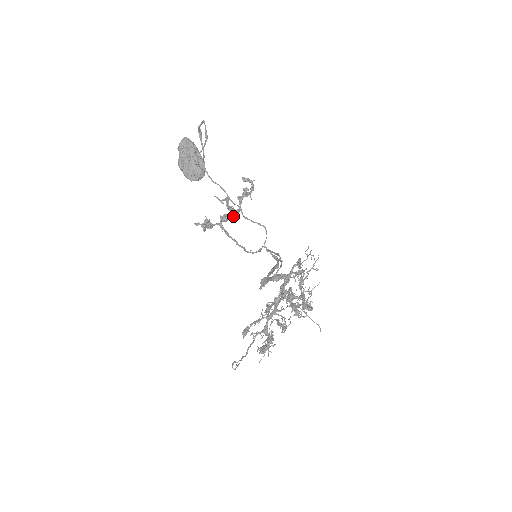
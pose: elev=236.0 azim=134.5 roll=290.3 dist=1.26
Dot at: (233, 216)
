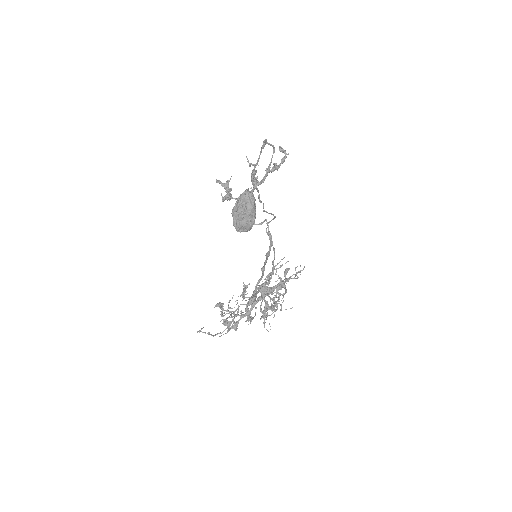
Dot at: occluded
